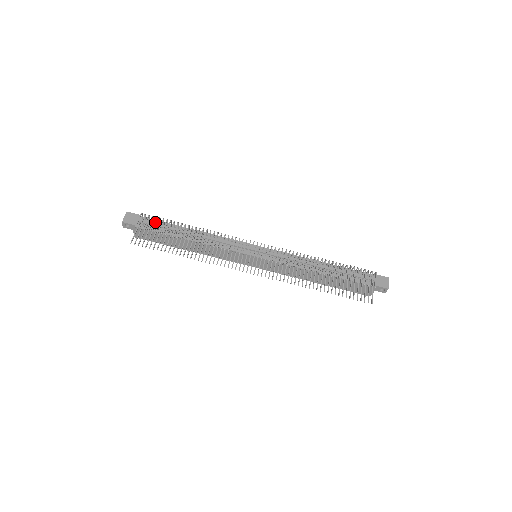
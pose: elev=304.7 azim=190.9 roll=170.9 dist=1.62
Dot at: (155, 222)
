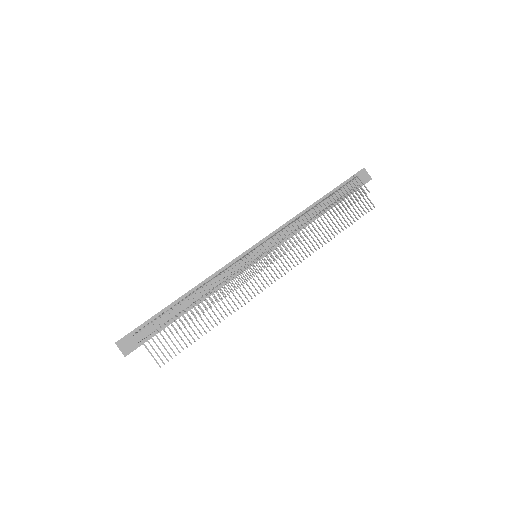
Dot at: (150, 323)
